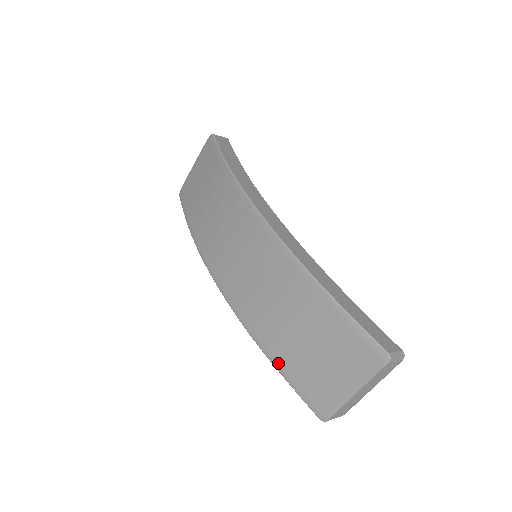
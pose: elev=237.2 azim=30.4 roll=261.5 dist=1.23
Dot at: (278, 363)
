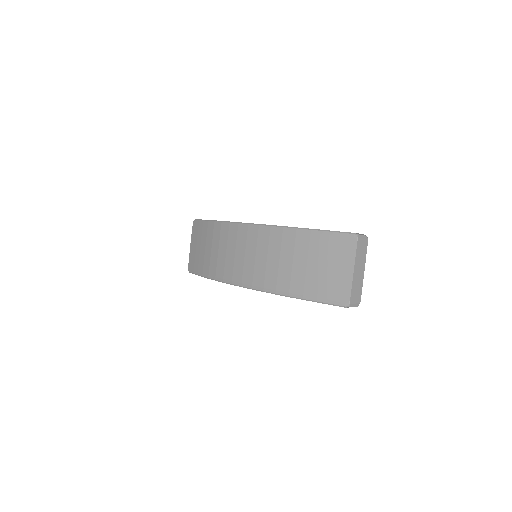
Dot at: (302, 294)
